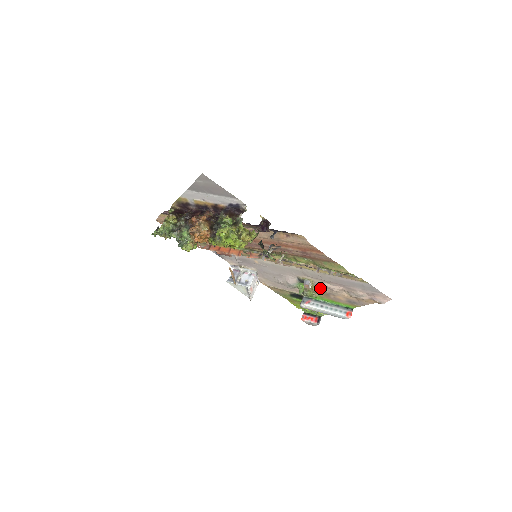
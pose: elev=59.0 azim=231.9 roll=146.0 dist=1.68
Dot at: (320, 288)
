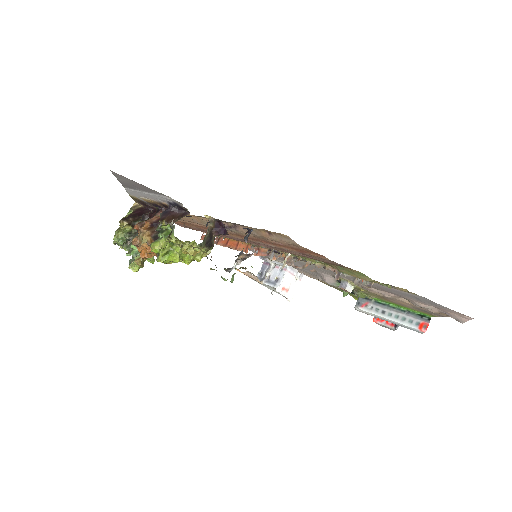
Dot at: (368, 290)
